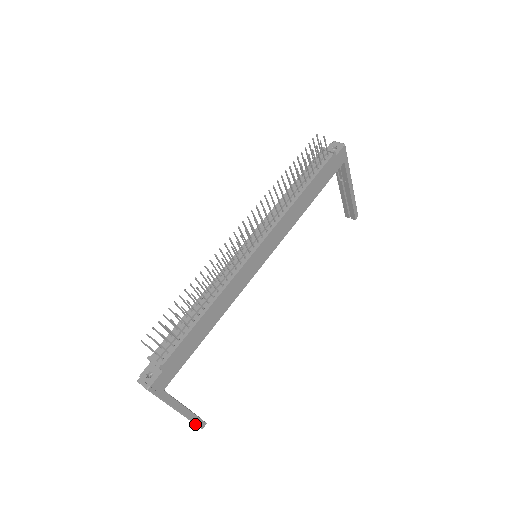
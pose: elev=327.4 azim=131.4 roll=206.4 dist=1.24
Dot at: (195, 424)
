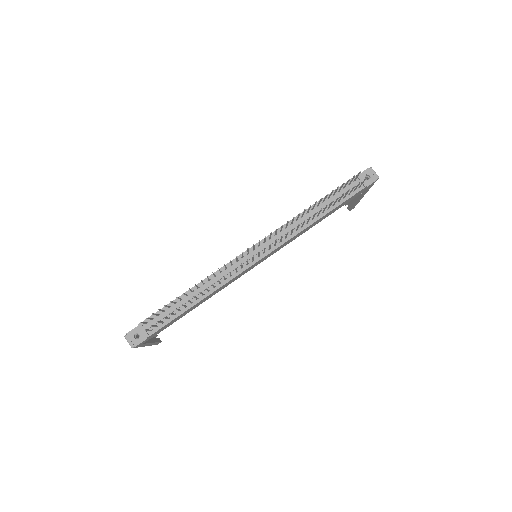
Dot at: occluded
